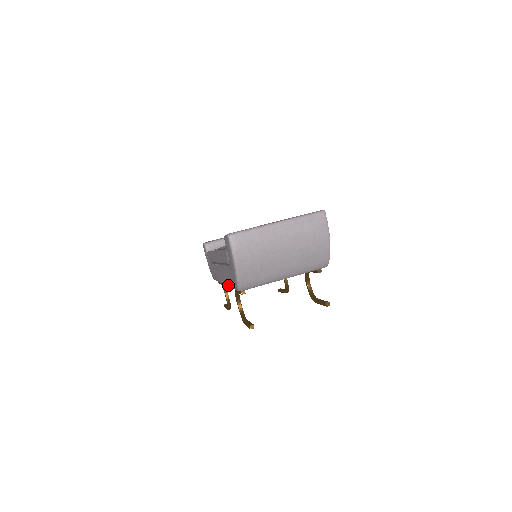
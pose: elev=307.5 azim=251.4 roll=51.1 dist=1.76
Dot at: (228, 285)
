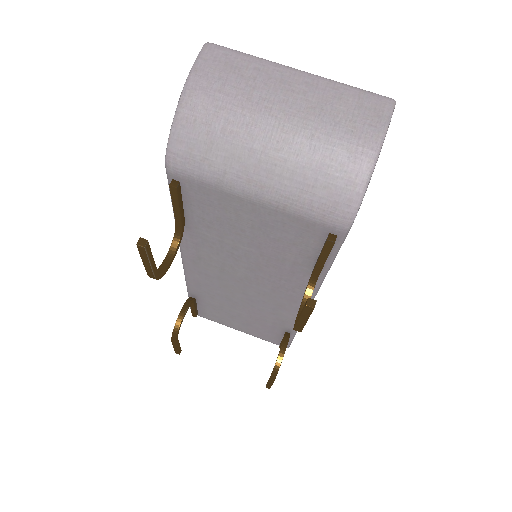
Dot at: occluded
